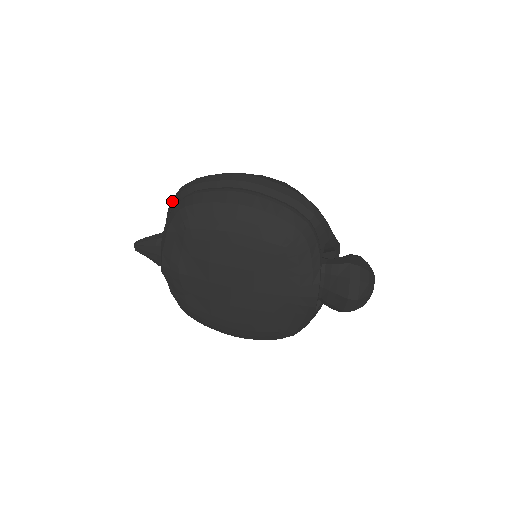
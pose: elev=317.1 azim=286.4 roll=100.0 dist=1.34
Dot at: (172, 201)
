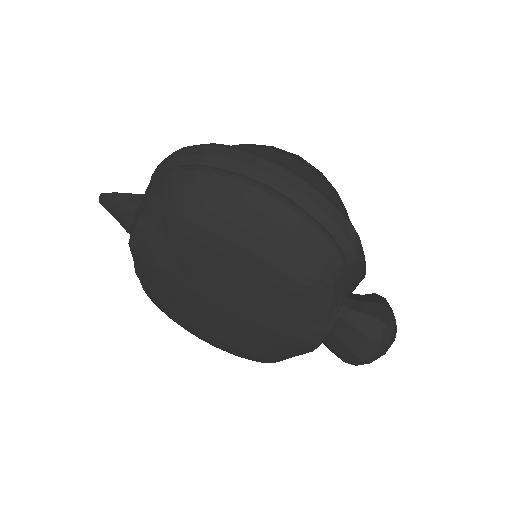
Dot at: (165, 161)
